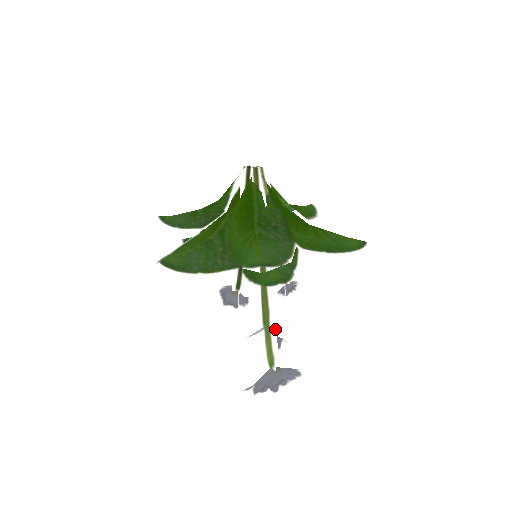
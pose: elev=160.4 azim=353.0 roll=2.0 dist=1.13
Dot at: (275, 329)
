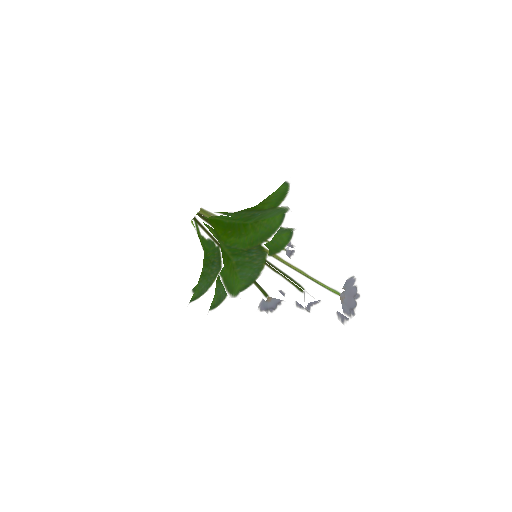
Dot at: occluded
